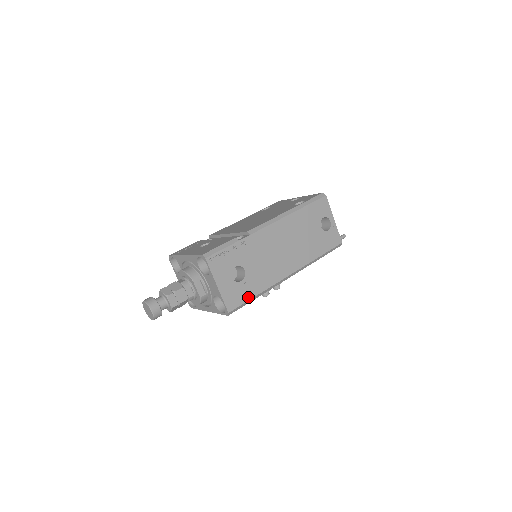
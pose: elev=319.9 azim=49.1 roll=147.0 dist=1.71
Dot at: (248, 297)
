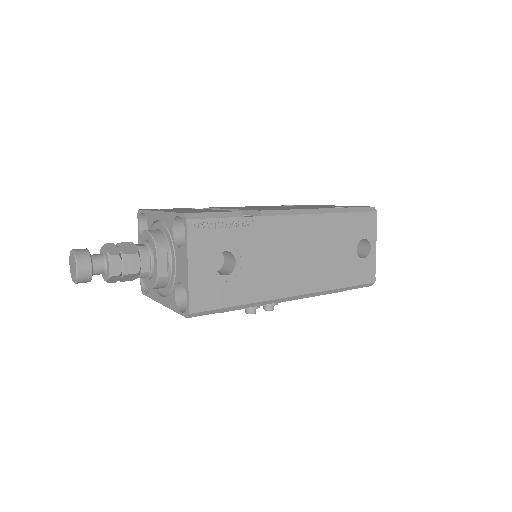
Dot at: (226, 302)
